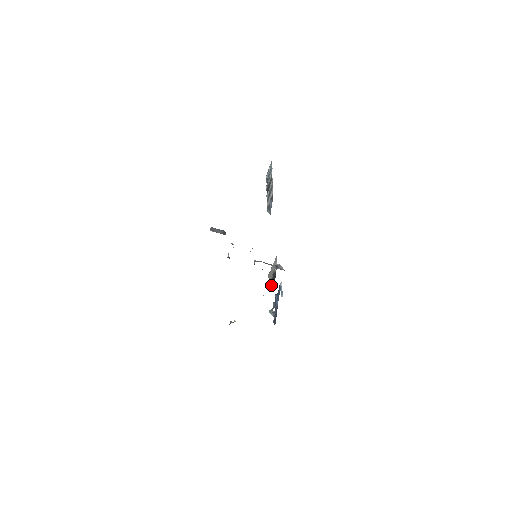
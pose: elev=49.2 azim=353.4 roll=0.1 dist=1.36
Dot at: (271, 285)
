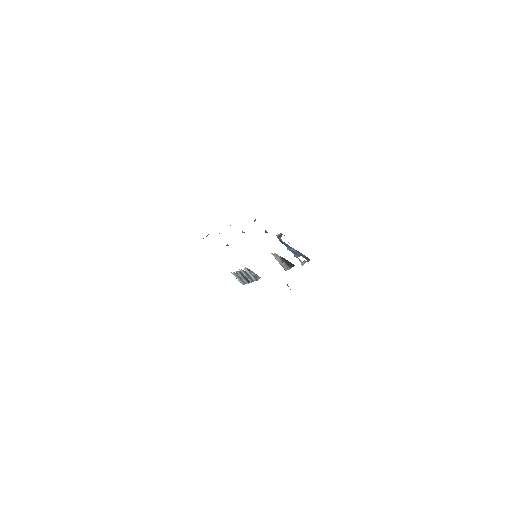
Dot at: (291, 267)
